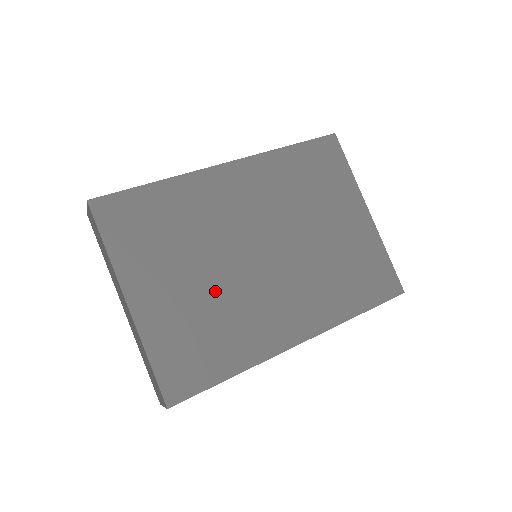
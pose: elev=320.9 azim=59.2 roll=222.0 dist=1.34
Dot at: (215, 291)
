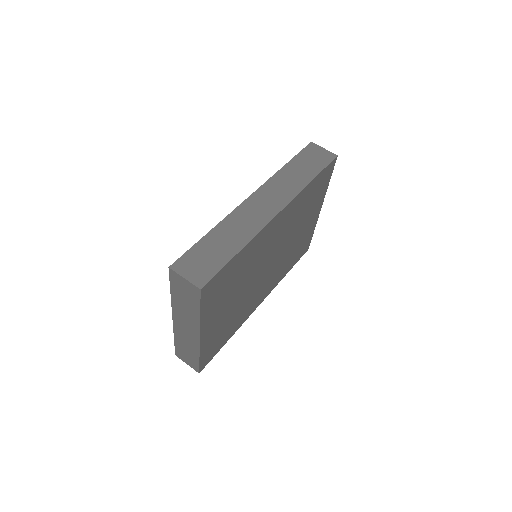
Dot at: (240, 302)
